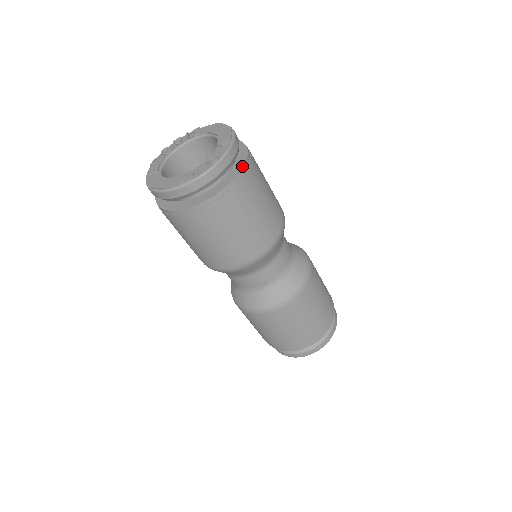
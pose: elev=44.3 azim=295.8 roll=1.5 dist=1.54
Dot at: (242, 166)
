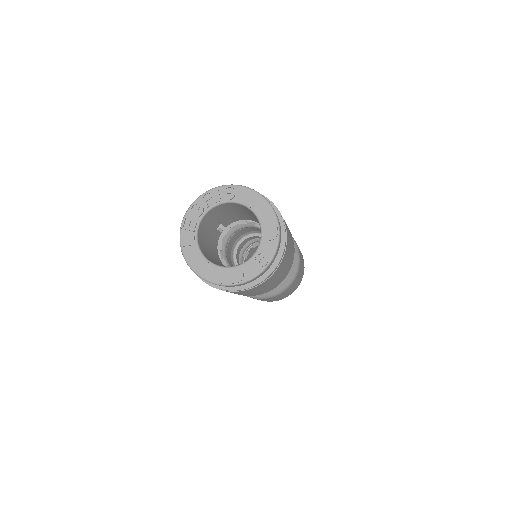
Dot at: (282, 252)
